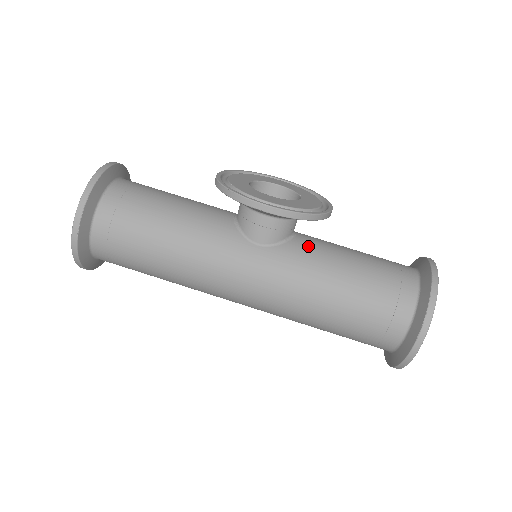
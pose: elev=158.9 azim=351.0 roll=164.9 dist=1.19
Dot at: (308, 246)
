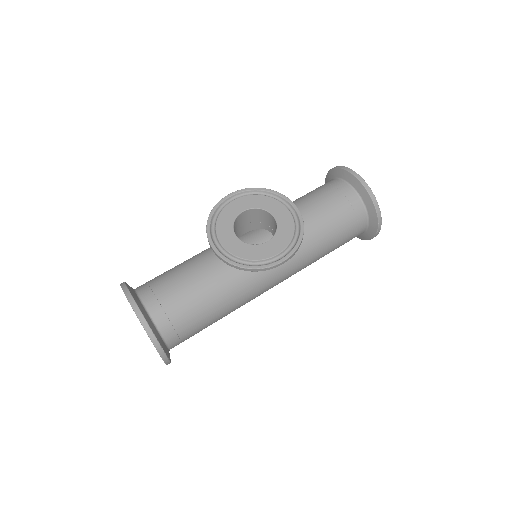
Dot at: occluded
